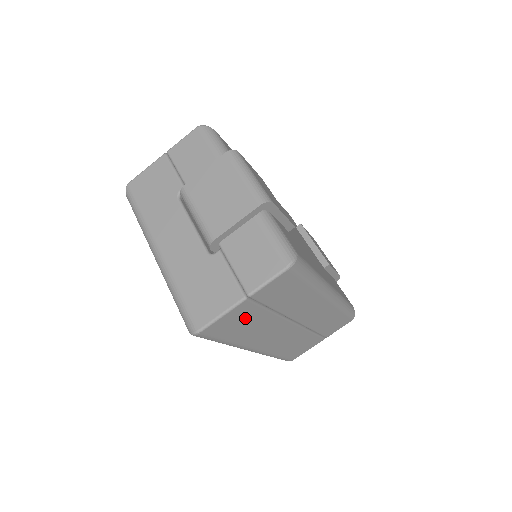
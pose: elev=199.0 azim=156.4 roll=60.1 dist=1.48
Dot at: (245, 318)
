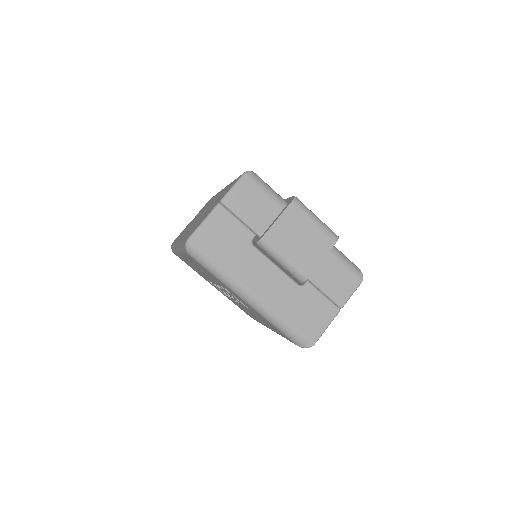
Dot at: occluded
